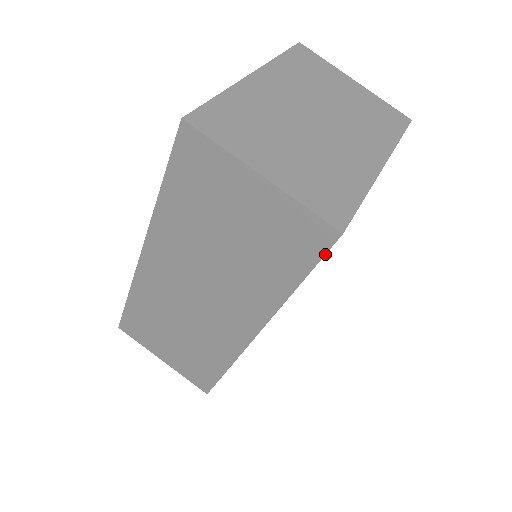
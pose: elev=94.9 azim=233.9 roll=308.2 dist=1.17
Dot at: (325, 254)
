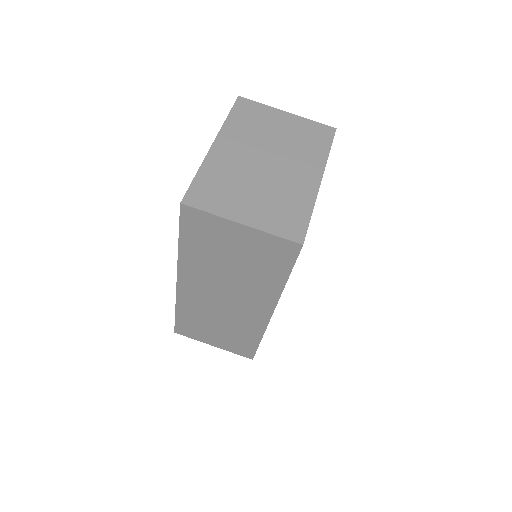
Dot at: occluded
